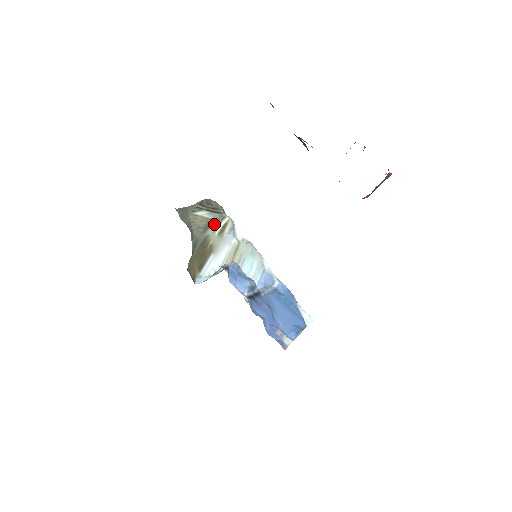
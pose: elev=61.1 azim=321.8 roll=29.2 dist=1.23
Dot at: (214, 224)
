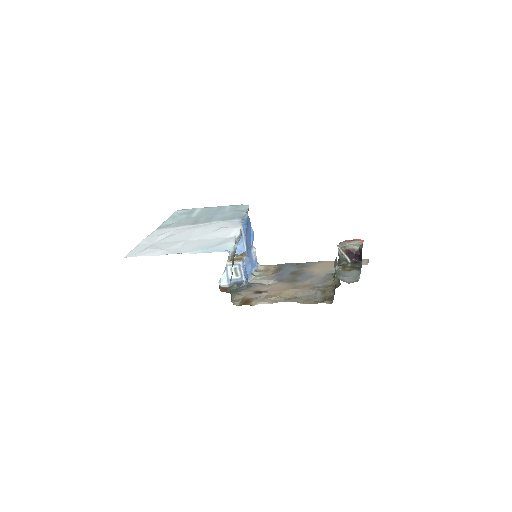
Dot at: occluded
